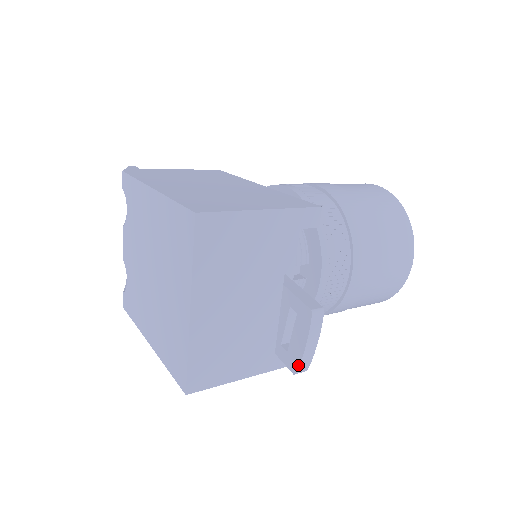
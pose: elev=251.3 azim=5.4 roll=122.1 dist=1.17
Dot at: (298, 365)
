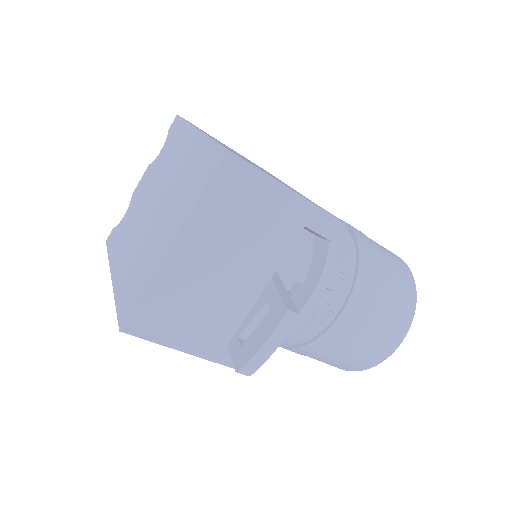
Dot at: (245, 363)
